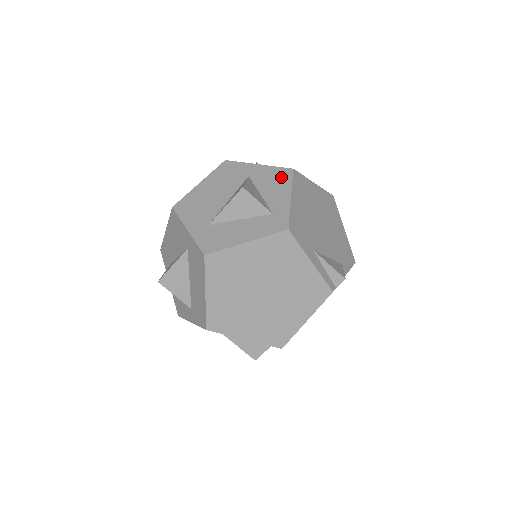
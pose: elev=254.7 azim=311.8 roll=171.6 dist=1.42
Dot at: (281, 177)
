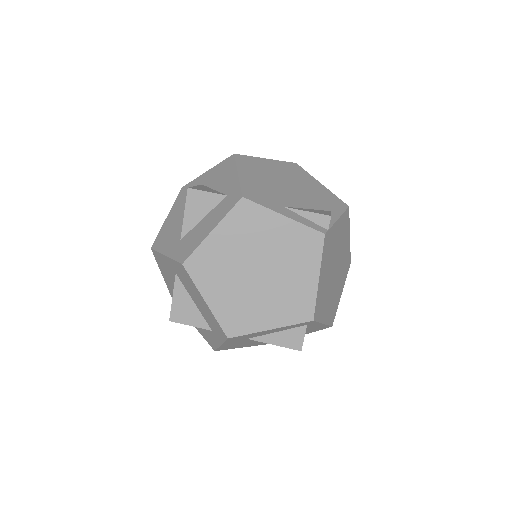
Dot at: (226, 166)
